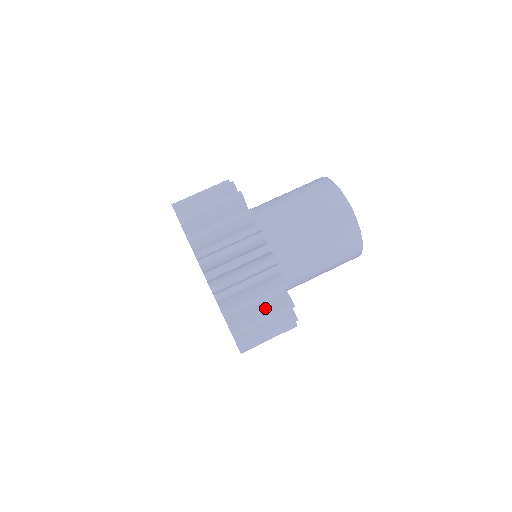
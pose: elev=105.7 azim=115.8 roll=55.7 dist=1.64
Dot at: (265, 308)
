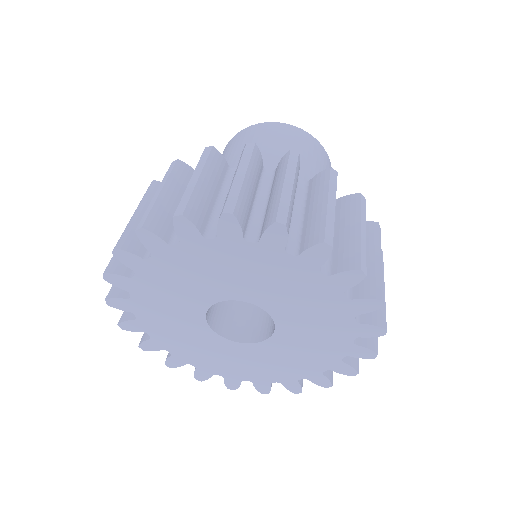
Dot at: (366, 249)
